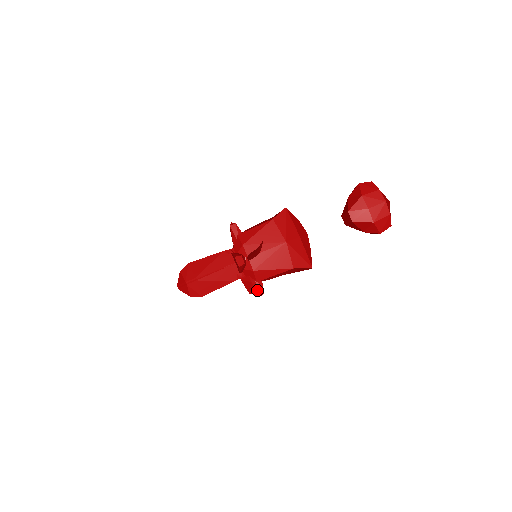
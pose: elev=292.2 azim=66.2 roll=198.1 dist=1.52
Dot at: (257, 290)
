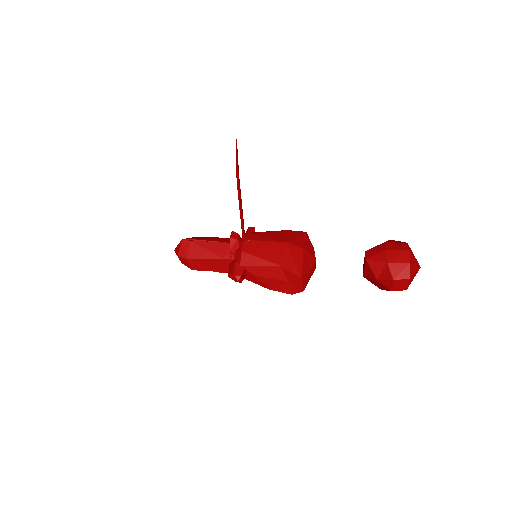
Dot at: (236, 271)
